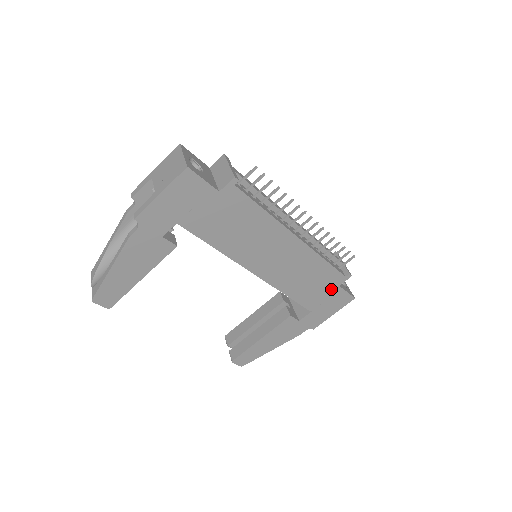
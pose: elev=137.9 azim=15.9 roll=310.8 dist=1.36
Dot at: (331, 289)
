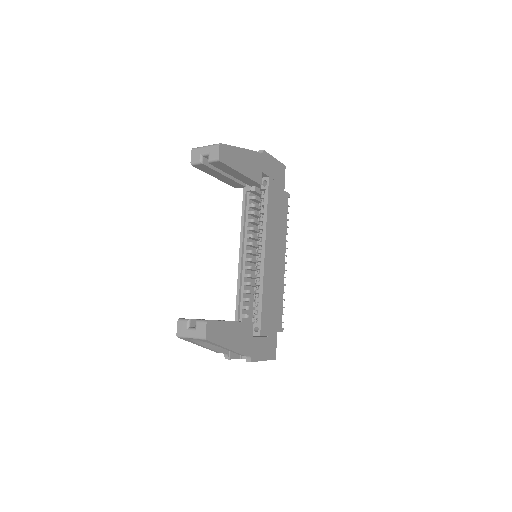
Dot at: (274, 329)
